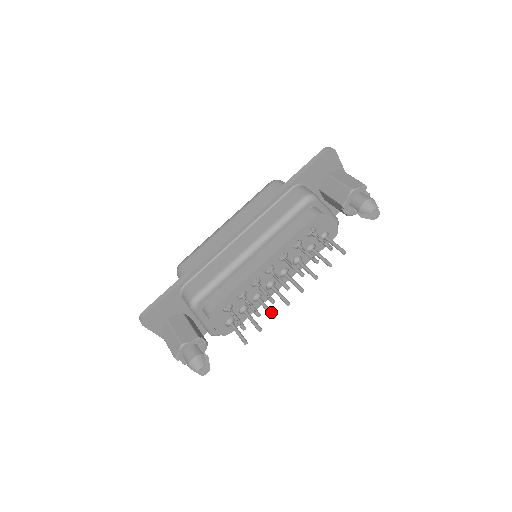
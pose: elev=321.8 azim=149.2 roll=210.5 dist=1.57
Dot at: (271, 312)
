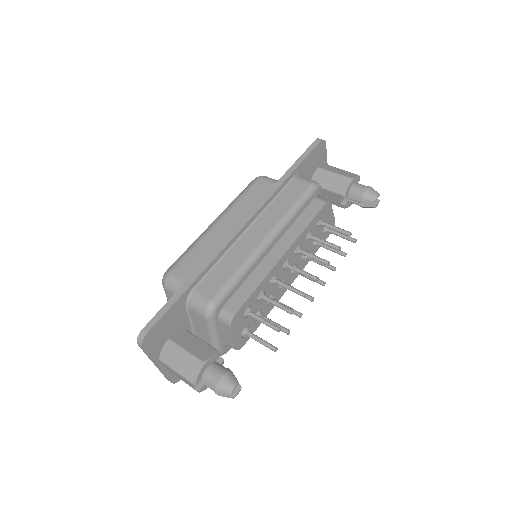
Dot at: (296, 311)
